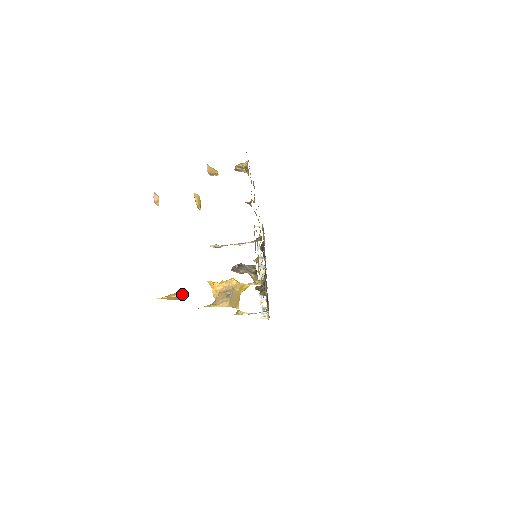
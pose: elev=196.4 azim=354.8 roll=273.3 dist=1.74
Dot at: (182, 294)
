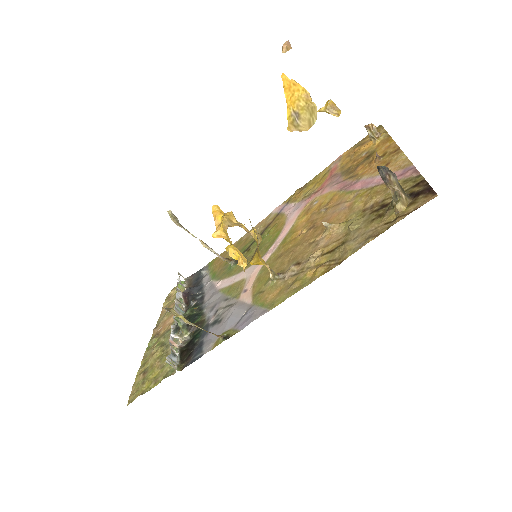
Dot at: (307, 117)
